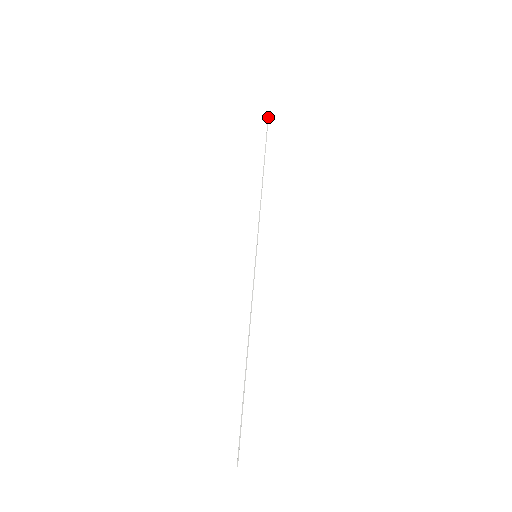
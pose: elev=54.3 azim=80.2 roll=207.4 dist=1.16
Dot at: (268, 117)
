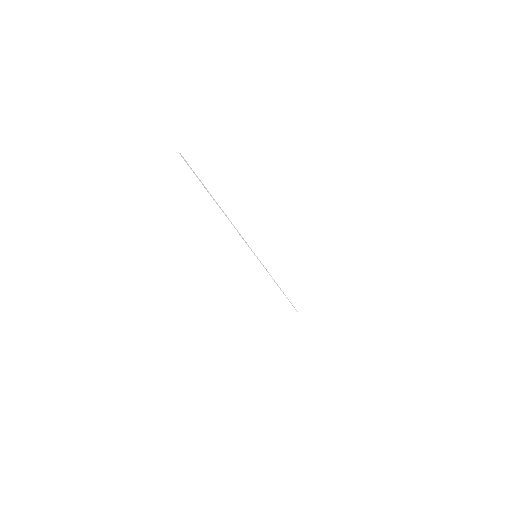
Dot at: (297, 311)
